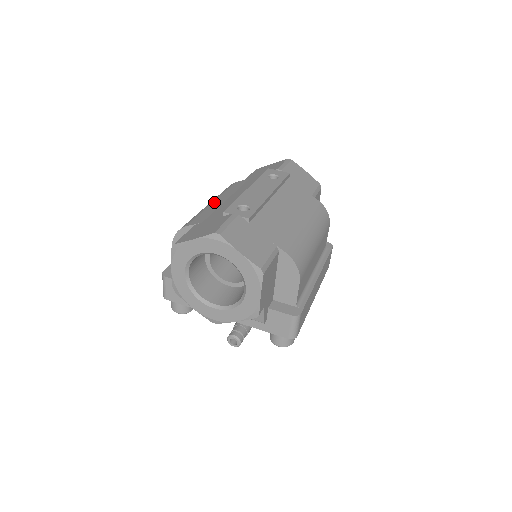
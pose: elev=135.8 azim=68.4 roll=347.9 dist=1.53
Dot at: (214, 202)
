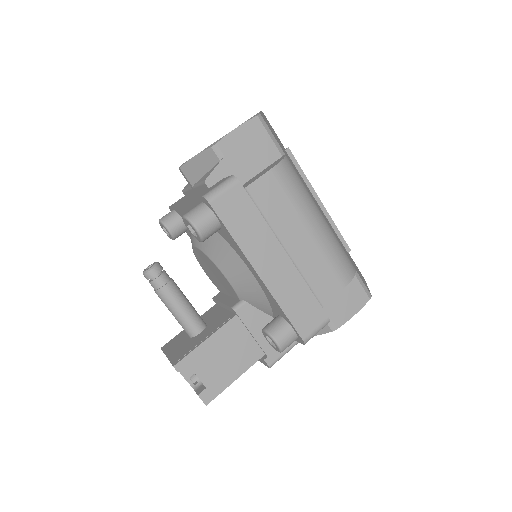
Dot at: occluded
